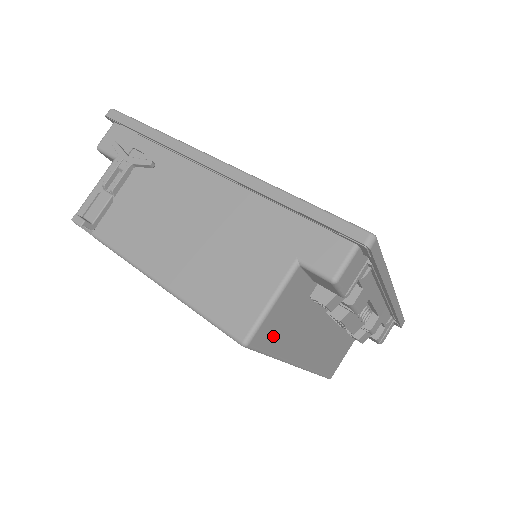
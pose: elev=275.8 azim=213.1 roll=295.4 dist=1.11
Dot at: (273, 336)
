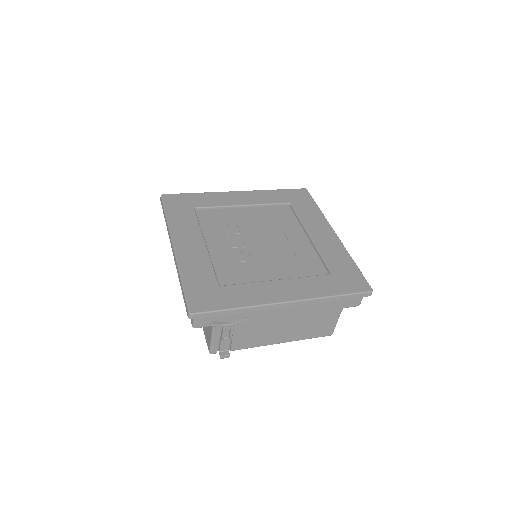
Dot at: occluded
